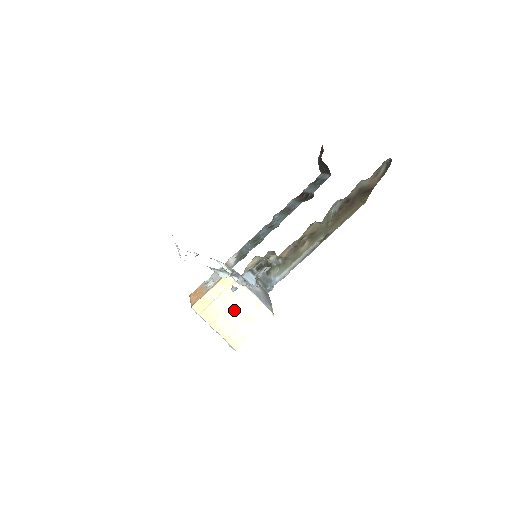
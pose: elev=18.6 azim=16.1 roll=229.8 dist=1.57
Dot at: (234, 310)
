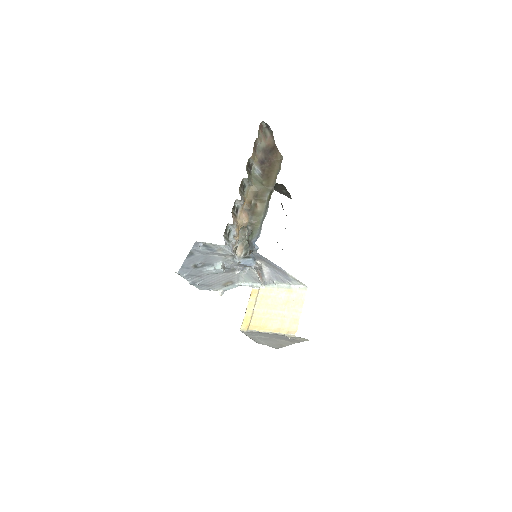
Dot at: (272, 307)
